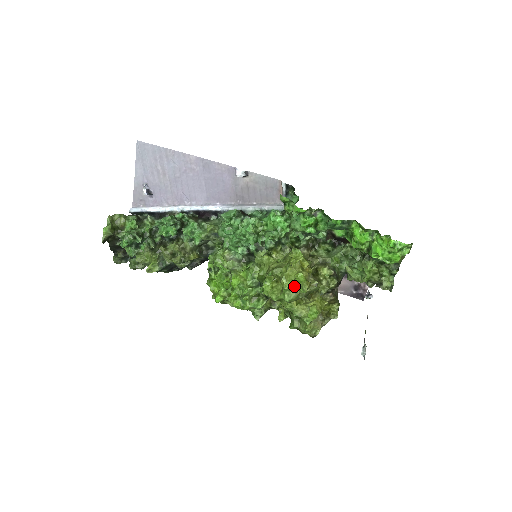
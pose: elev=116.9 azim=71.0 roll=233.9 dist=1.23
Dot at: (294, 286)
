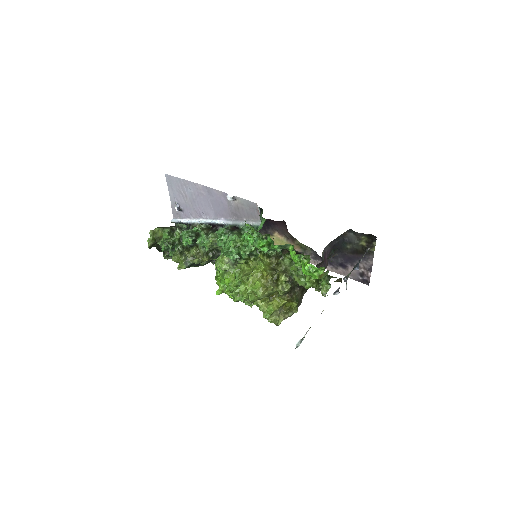
Dot at: occluded
